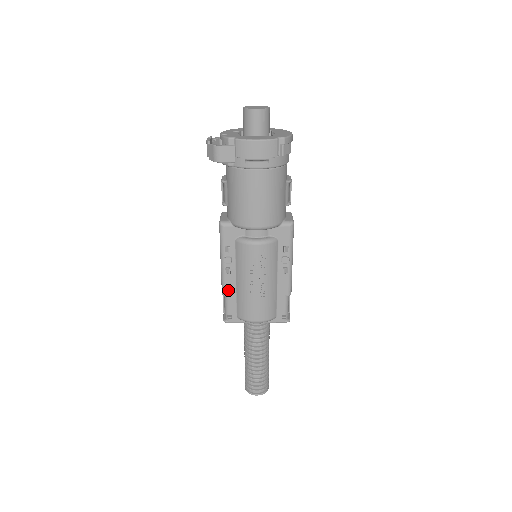
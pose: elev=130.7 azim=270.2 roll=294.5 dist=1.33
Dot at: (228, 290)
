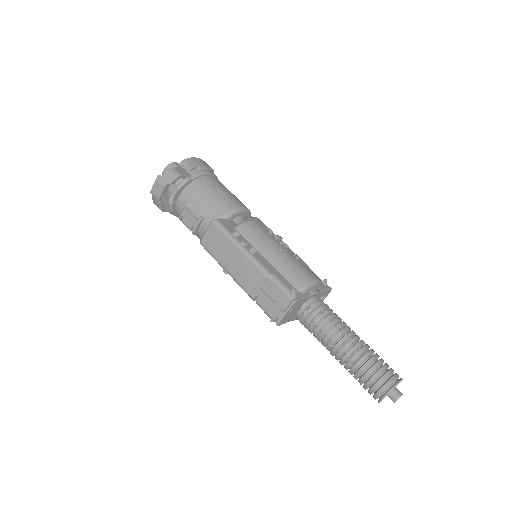
Dot at: (268, 268)
